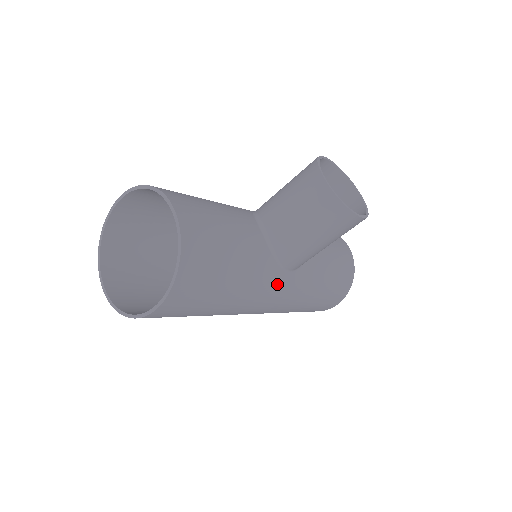
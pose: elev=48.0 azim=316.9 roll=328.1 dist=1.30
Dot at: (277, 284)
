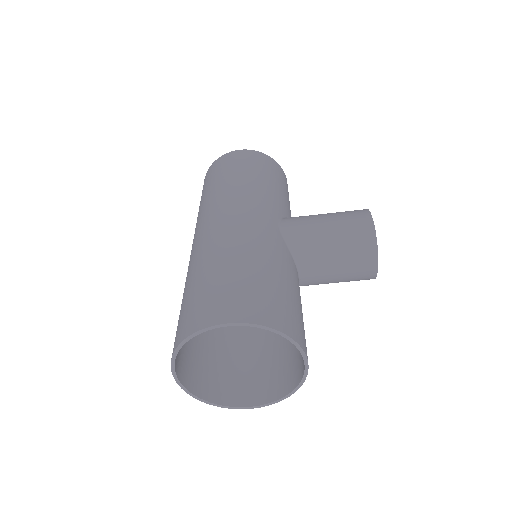
Dot at: occluded
